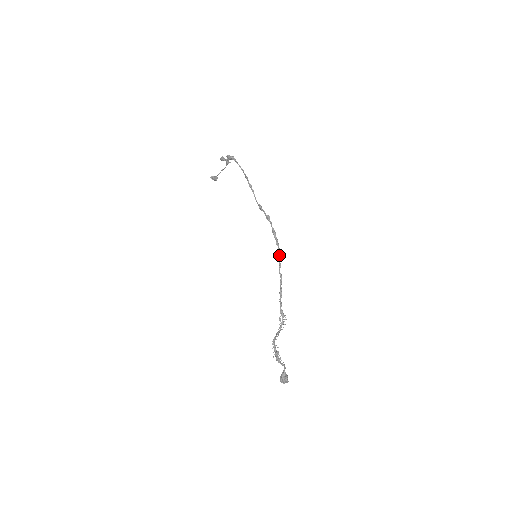
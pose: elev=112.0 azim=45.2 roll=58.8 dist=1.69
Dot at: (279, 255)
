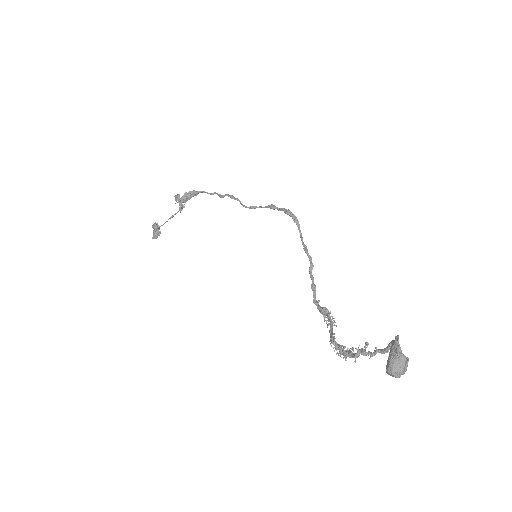
Dot at: (301, 235)
